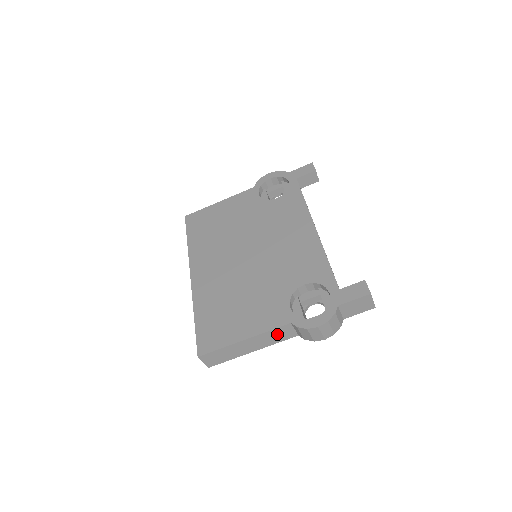
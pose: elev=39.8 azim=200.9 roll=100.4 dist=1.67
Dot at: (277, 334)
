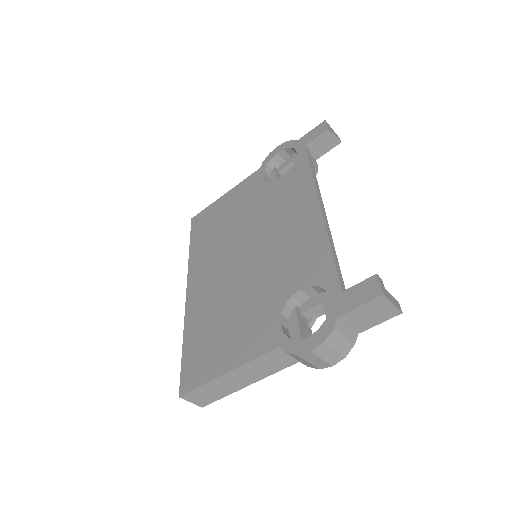
Dot at: (268, 362)
